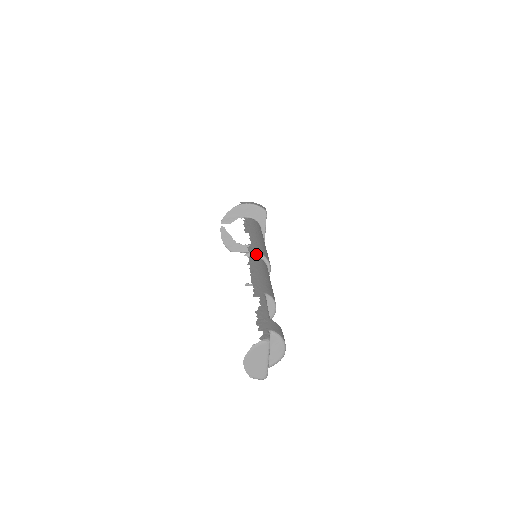
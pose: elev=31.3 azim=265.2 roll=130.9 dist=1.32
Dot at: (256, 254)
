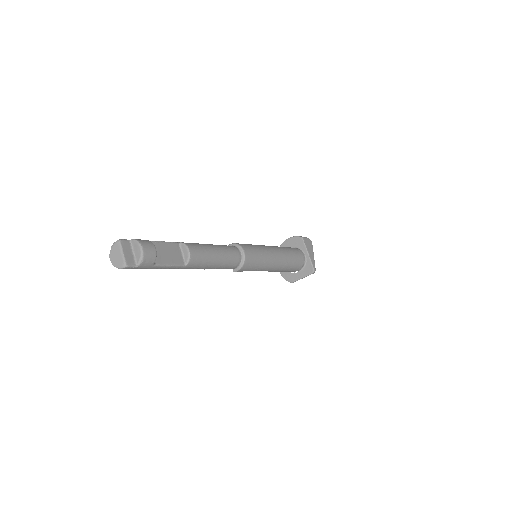
Dot at: (230, 245)
